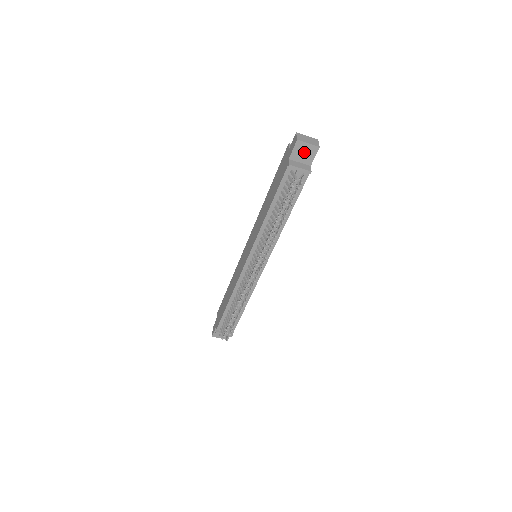
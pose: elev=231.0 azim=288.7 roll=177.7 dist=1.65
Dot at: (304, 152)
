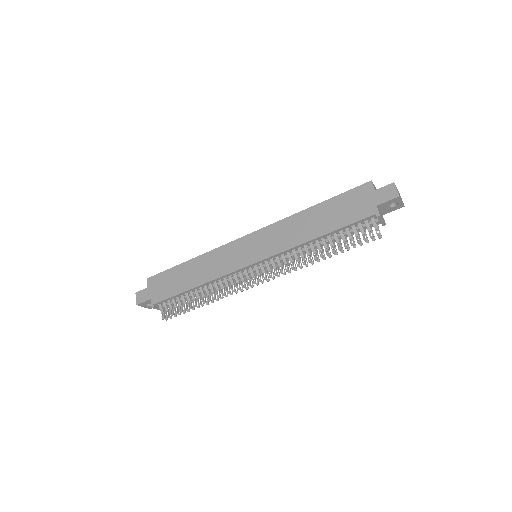
Dot at: occluded
